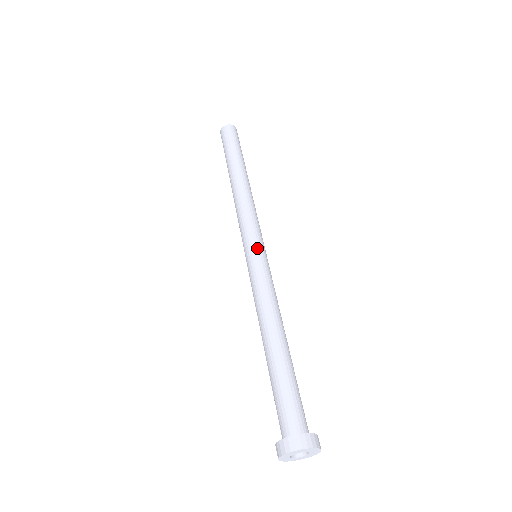
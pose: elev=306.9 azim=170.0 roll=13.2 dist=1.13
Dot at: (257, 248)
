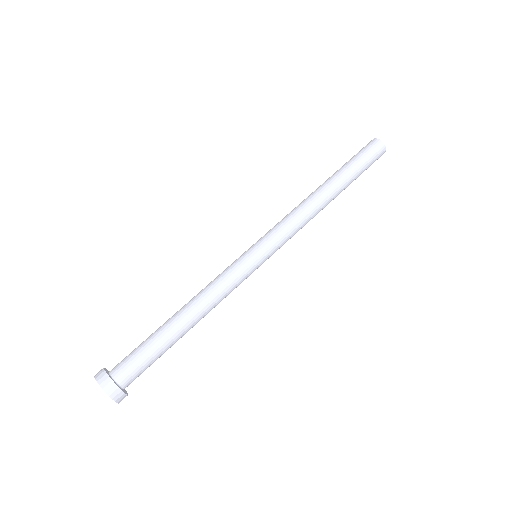
Dot at: (264, 258)
